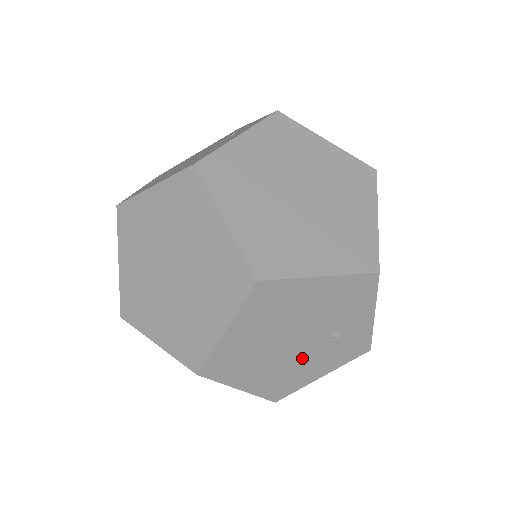
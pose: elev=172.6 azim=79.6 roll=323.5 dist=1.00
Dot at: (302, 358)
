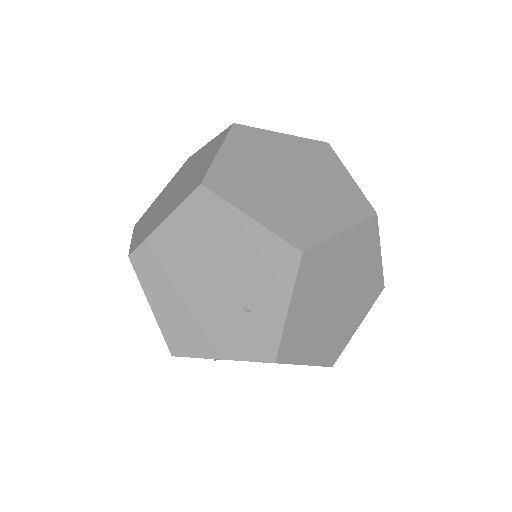
Dot at: (210, 313)
